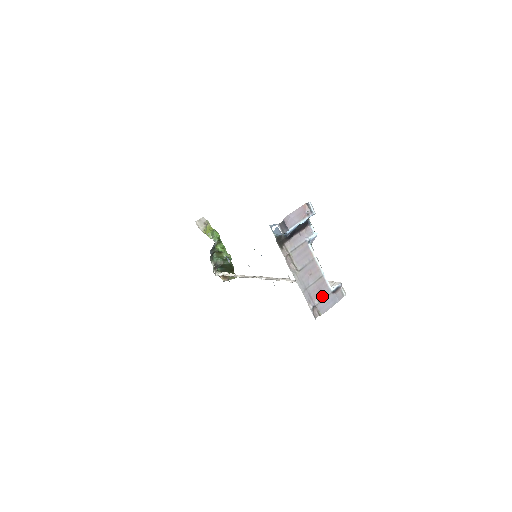
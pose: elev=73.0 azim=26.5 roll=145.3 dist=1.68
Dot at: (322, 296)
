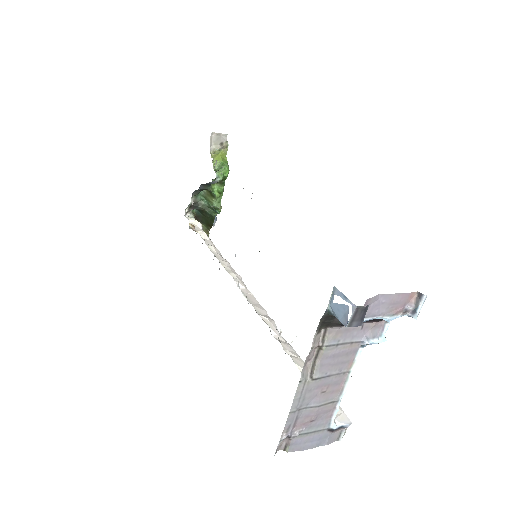
Dot at: (311, 427)
